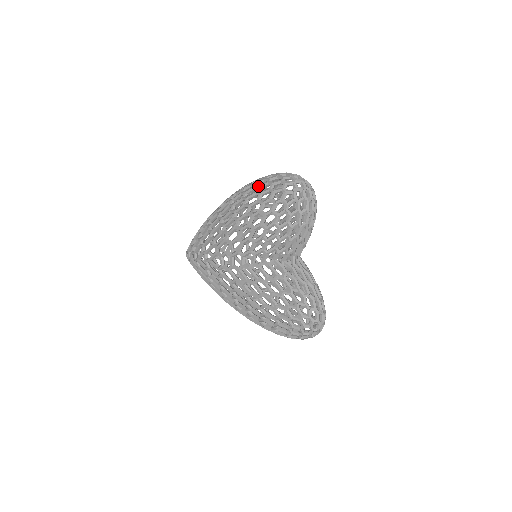
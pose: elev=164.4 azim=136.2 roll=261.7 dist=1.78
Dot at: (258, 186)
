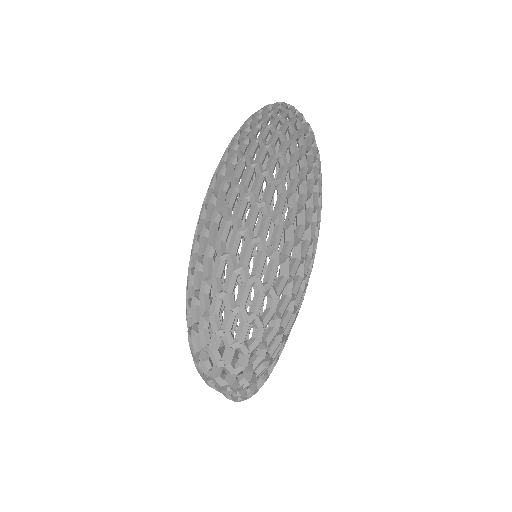
Dot at: (203, 257)
